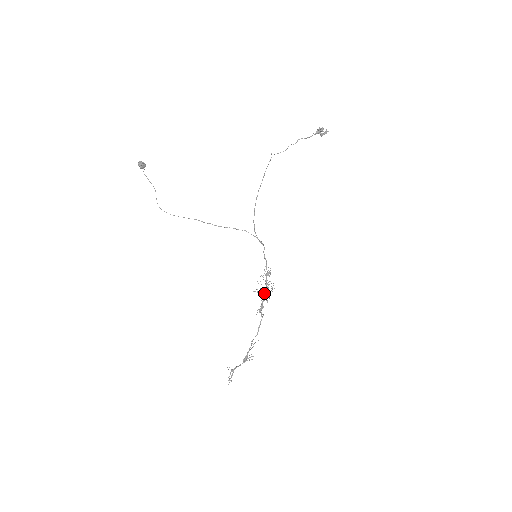
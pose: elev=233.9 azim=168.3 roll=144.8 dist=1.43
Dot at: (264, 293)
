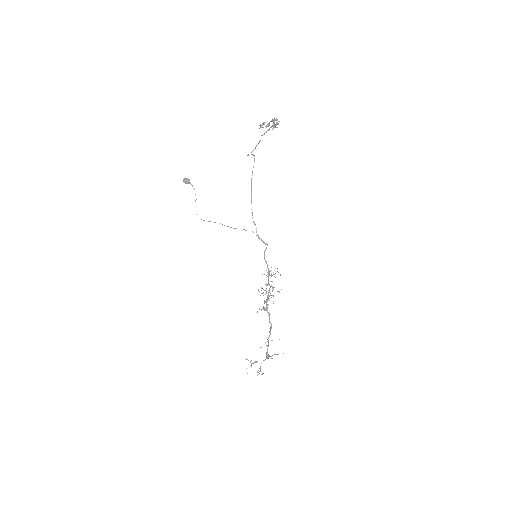
Dot at: (266, 293)
